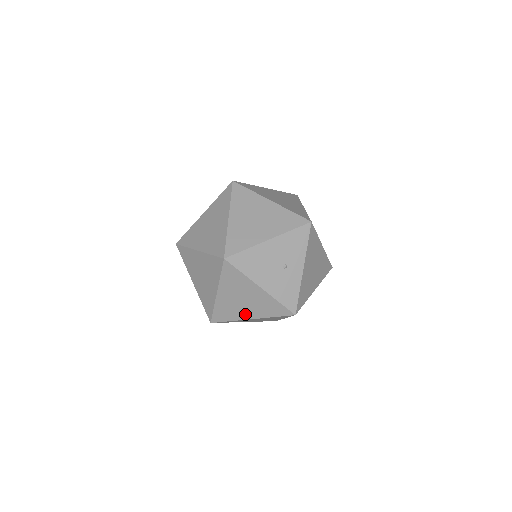
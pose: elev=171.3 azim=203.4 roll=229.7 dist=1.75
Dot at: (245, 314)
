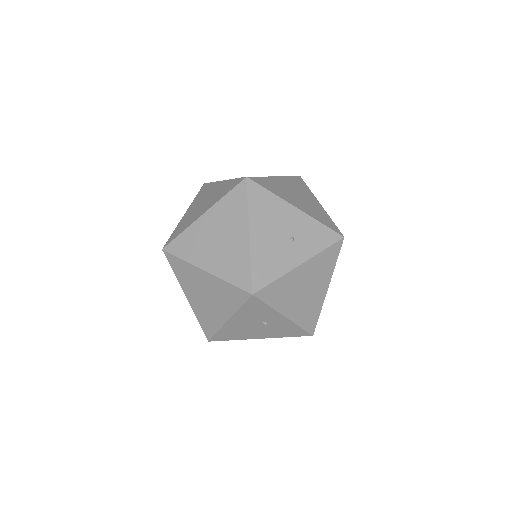
Dot at: occluded
